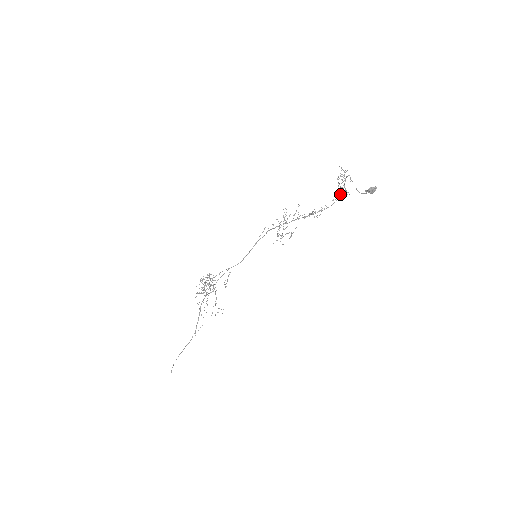
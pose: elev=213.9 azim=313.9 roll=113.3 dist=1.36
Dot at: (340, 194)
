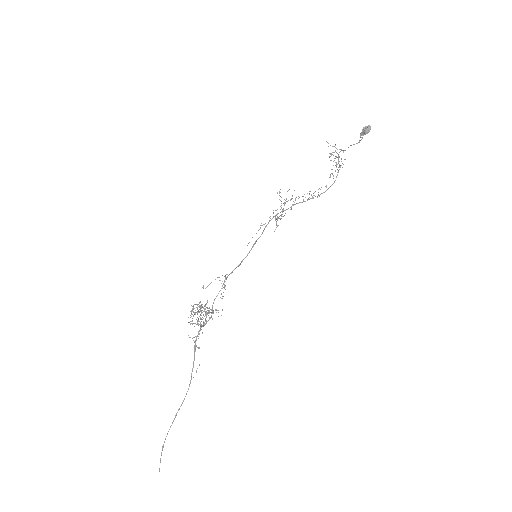
Dot at: occluded
